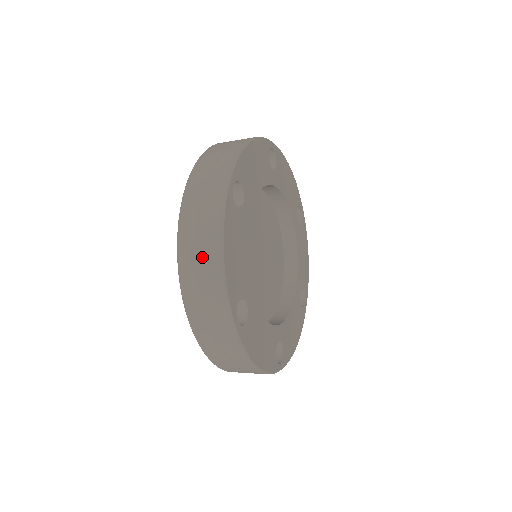
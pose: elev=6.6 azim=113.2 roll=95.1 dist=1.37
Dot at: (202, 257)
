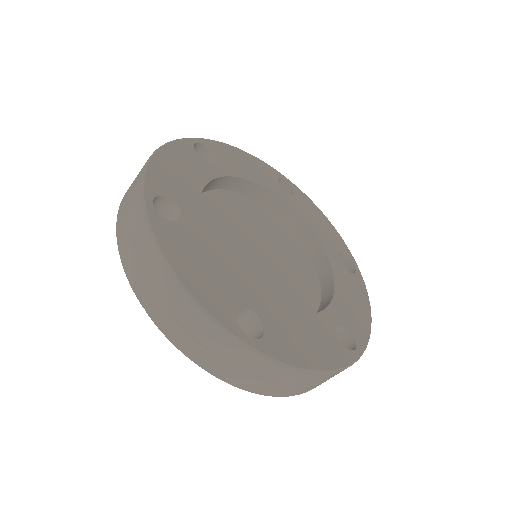
Dot at: occluded
